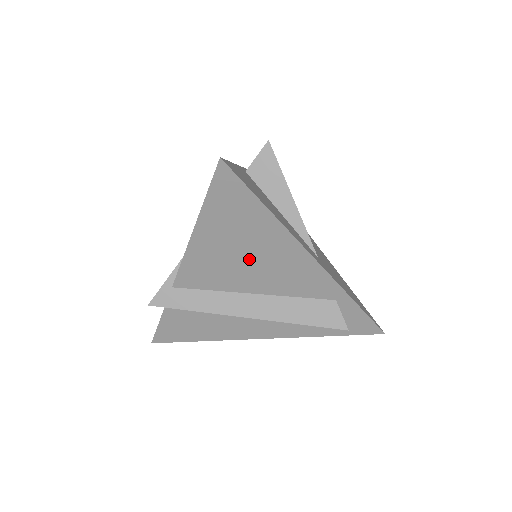
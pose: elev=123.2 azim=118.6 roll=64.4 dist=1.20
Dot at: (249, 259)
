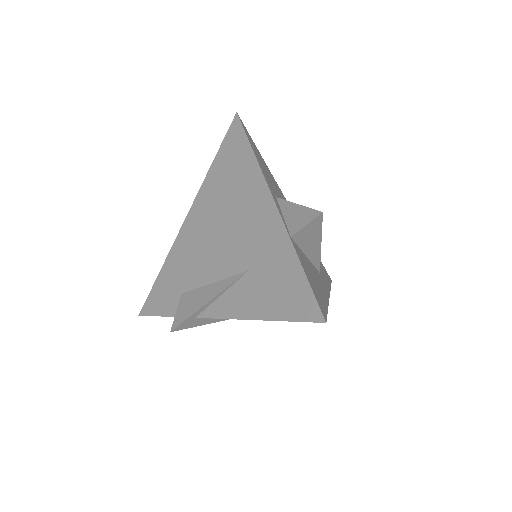
Dot at: occluded
